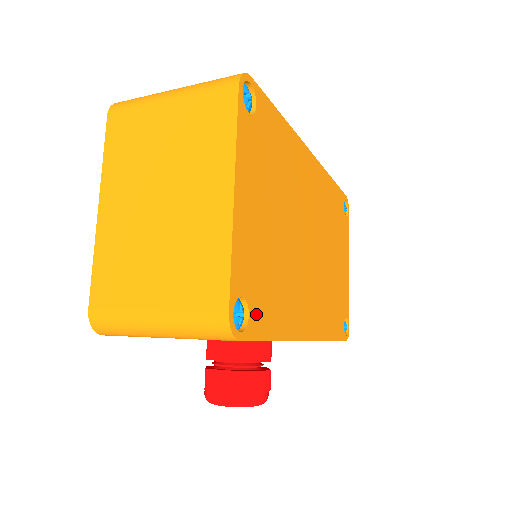
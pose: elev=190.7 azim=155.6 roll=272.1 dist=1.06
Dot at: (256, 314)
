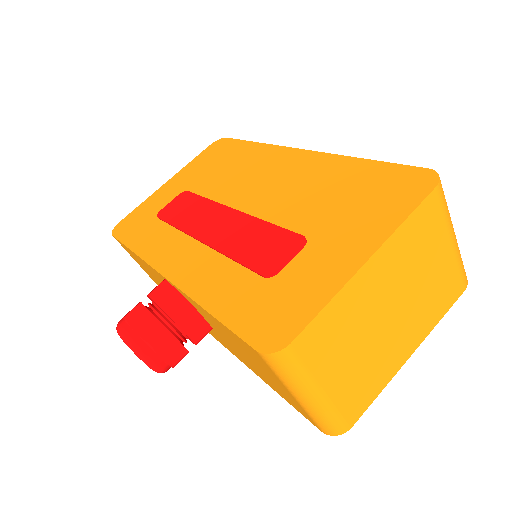
Dot at: occluded
